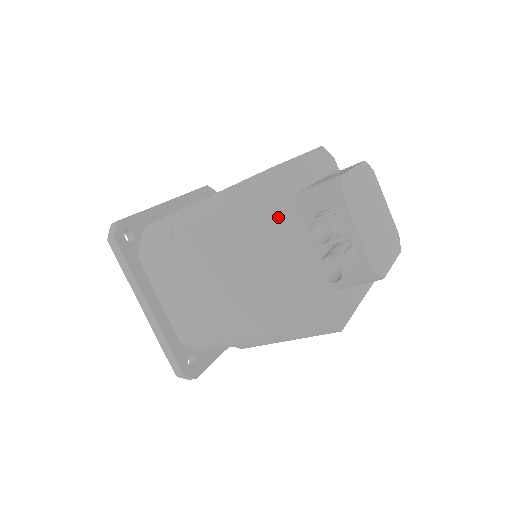
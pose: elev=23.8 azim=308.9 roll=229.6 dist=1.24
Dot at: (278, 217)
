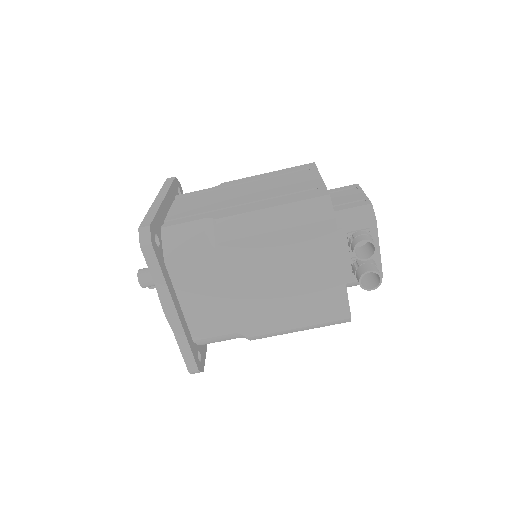
Dot at: (337, 237)
